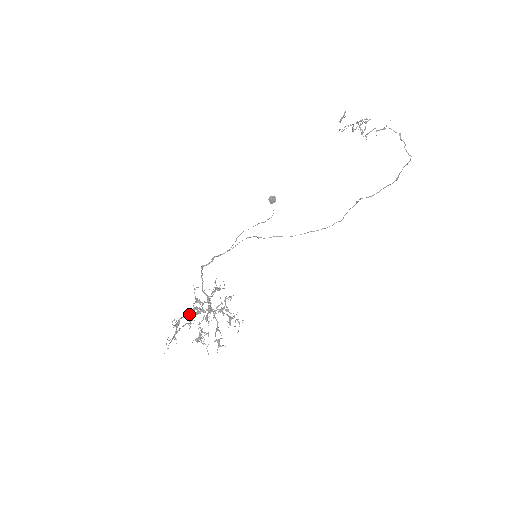
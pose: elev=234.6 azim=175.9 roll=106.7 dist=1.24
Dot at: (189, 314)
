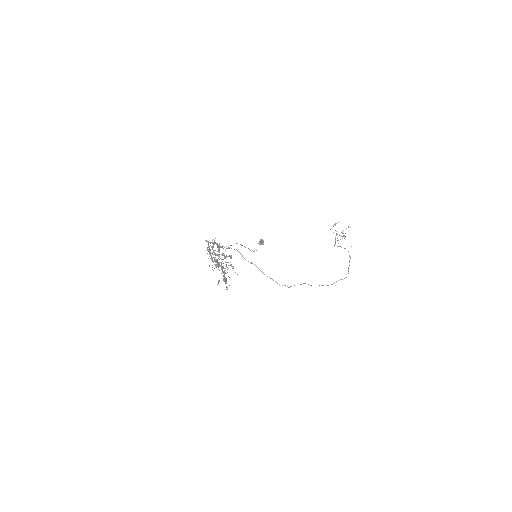
Dot at: occluded
